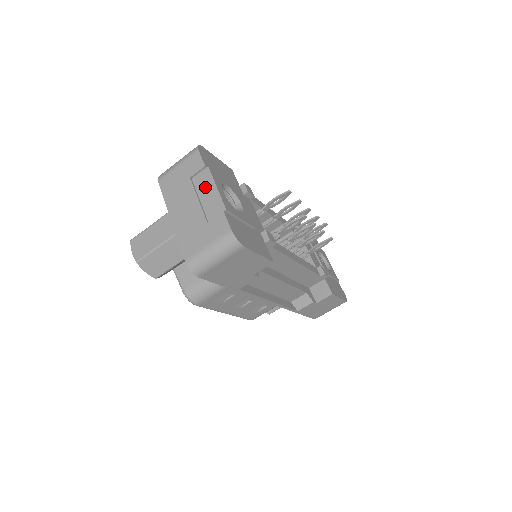
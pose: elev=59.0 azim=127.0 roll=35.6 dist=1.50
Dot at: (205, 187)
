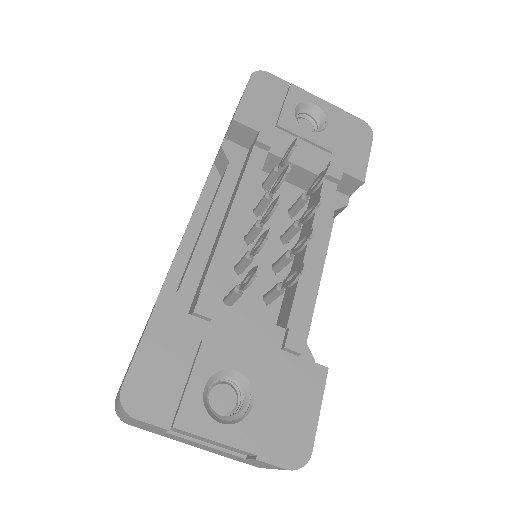
Dot at: (198, 438)
